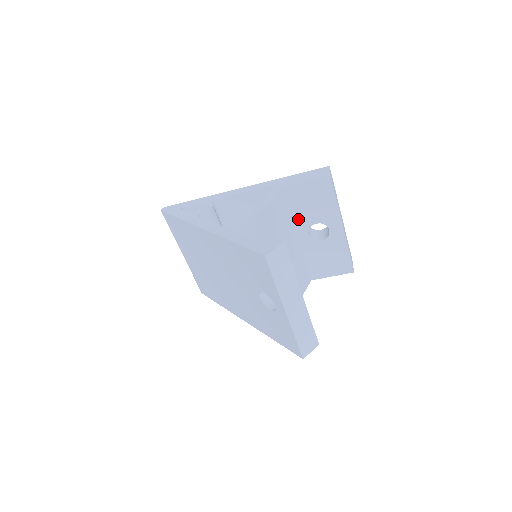
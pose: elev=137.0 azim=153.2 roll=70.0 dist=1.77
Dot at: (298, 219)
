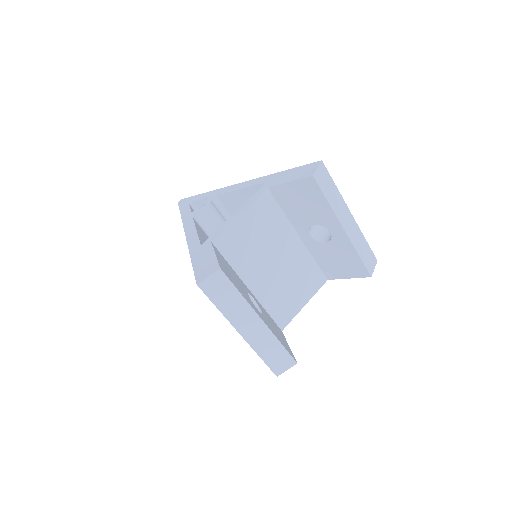
Dot at: (294, 219)
